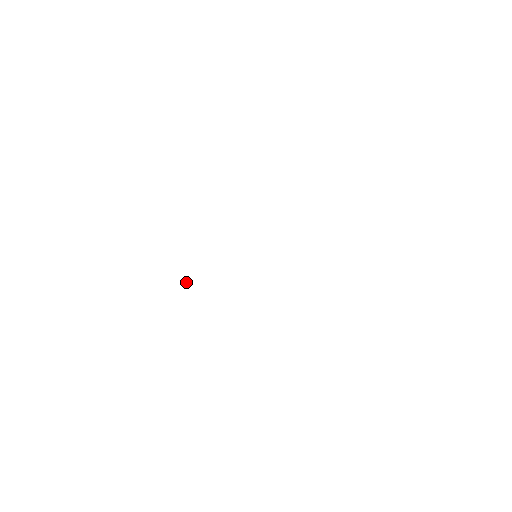
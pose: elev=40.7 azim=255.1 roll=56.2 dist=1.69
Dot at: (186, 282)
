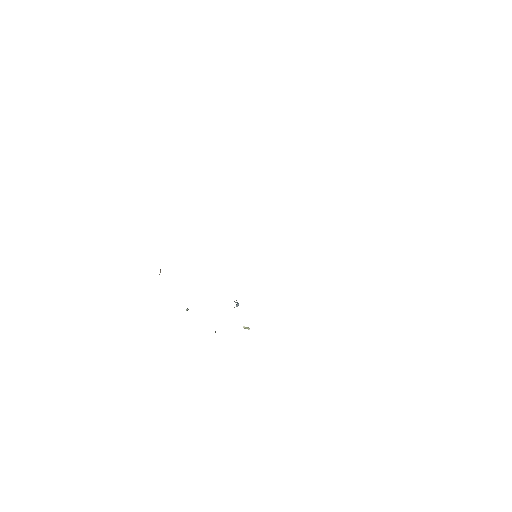
Dot at: (244, 327)
